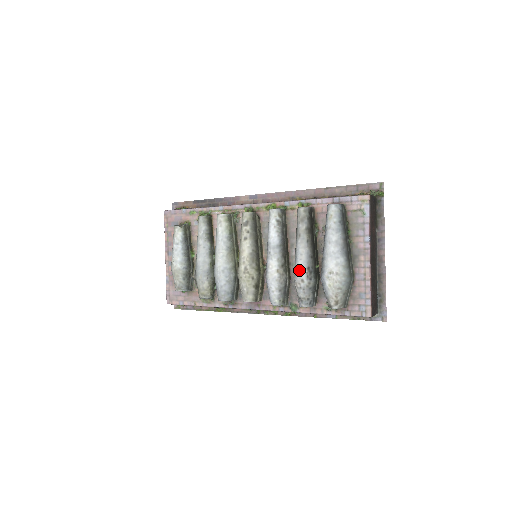
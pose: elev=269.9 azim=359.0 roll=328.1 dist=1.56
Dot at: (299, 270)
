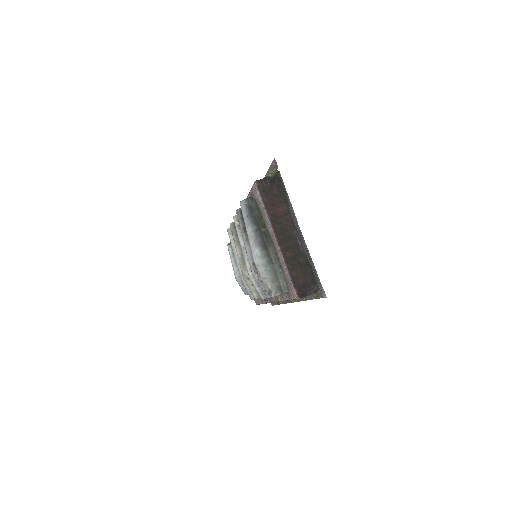
Dot at: (250, 267)
